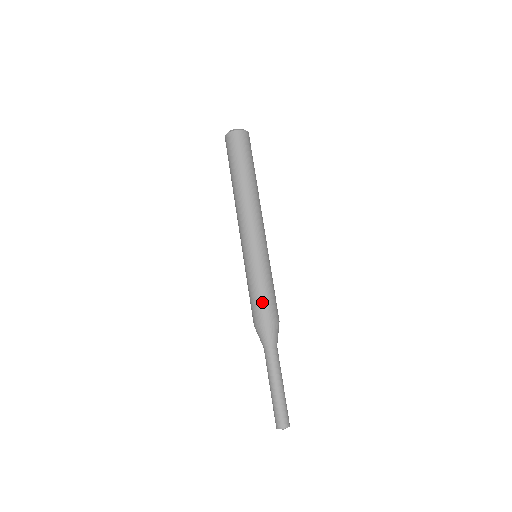
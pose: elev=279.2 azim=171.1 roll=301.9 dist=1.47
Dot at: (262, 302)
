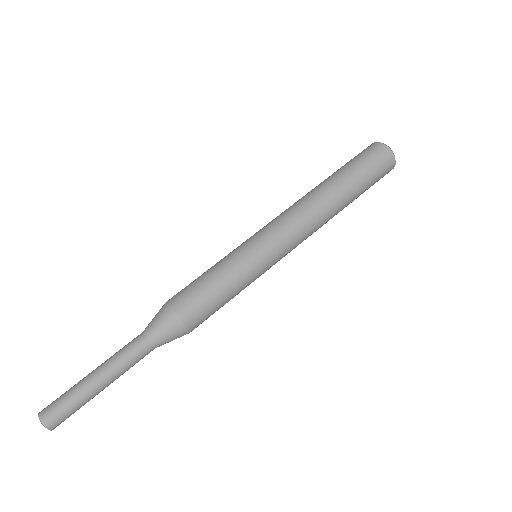
Dot at: (202, 294)
